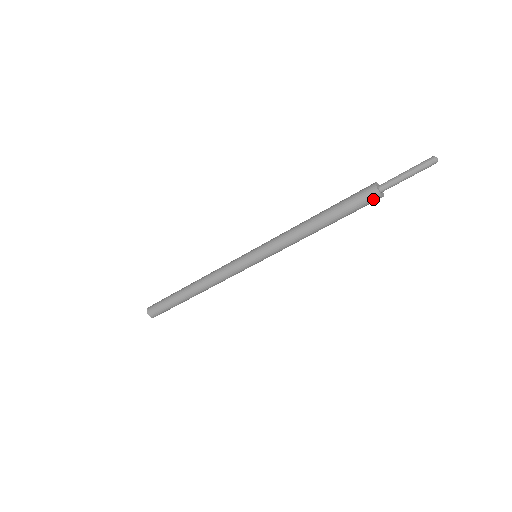
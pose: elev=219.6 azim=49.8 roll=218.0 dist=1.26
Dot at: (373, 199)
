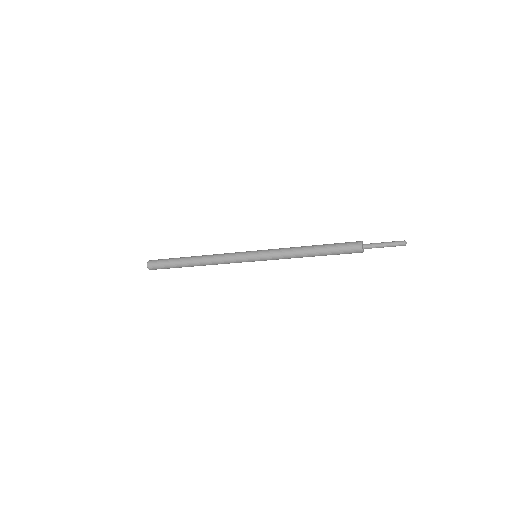
Dot at: occluded
